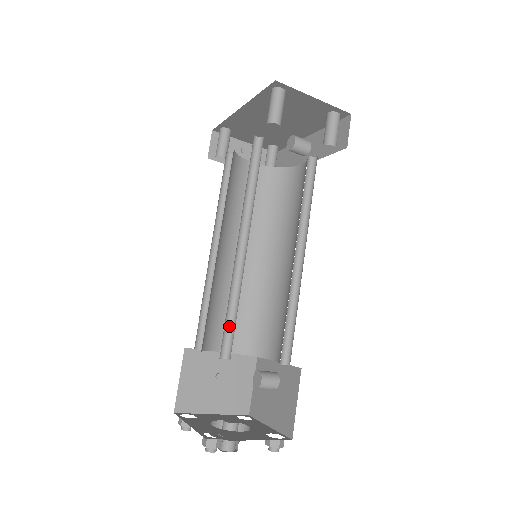
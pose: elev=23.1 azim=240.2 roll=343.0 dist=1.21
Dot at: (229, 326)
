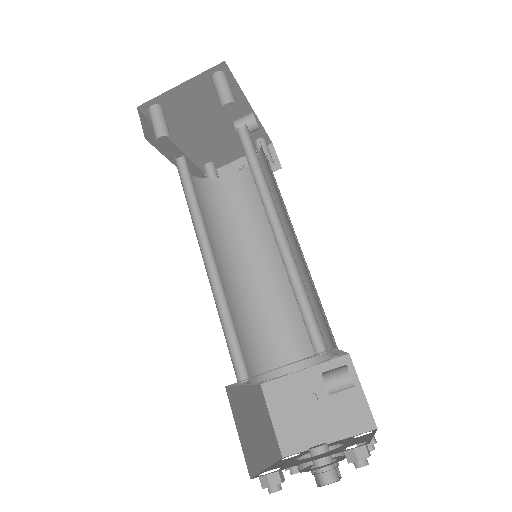
Dot at: (237, 344)
